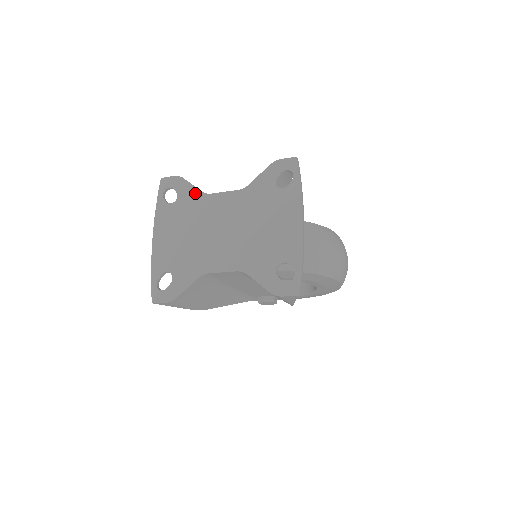
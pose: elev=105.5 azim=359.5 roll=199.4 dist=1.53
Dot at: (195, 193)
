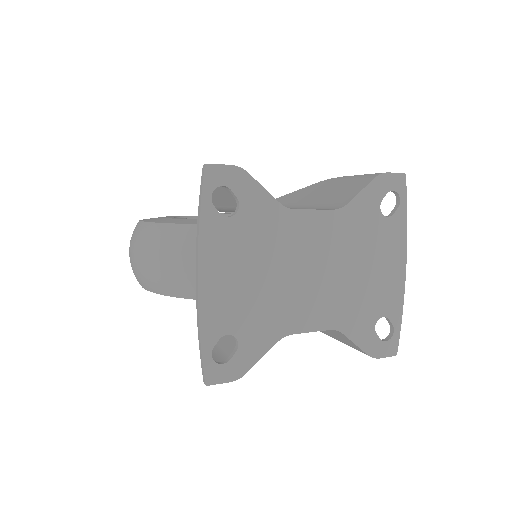
Dot at: (270, 204)
